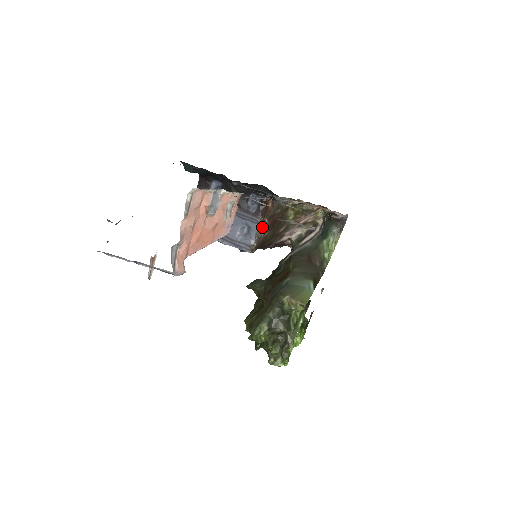
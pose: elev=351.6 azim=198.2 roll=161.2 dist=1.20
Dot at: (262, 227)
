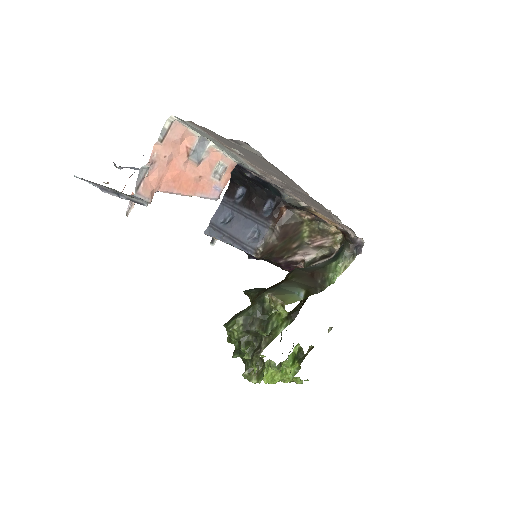
Dot at: (272, 234)
